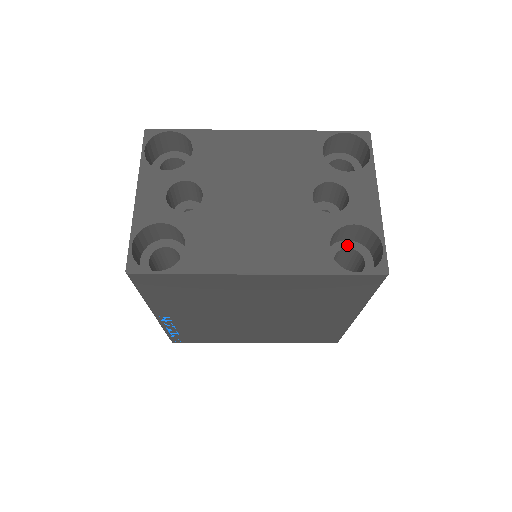
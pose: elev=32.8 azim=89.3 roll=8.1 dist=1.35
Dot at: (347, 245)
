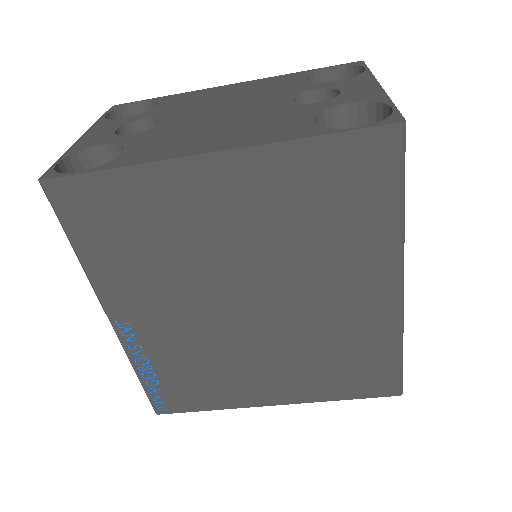
Dot at: occluded
